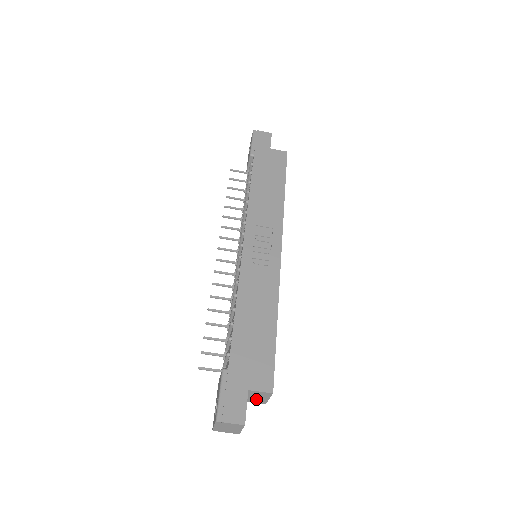
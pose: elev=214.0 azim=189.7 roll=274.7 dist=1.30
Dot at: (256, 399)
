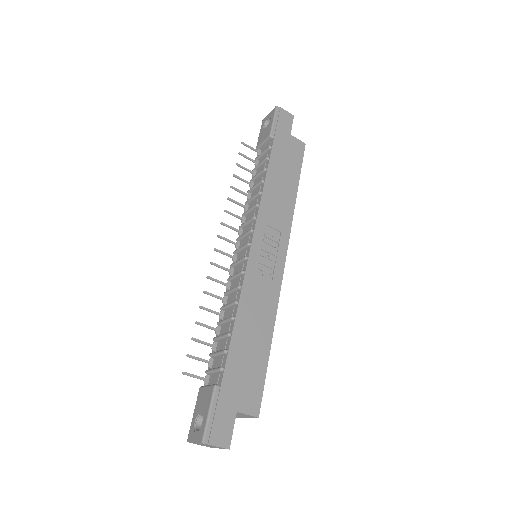
Dot at: occluded
